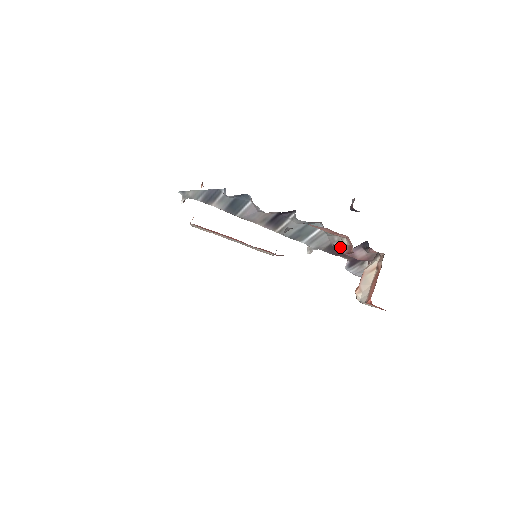
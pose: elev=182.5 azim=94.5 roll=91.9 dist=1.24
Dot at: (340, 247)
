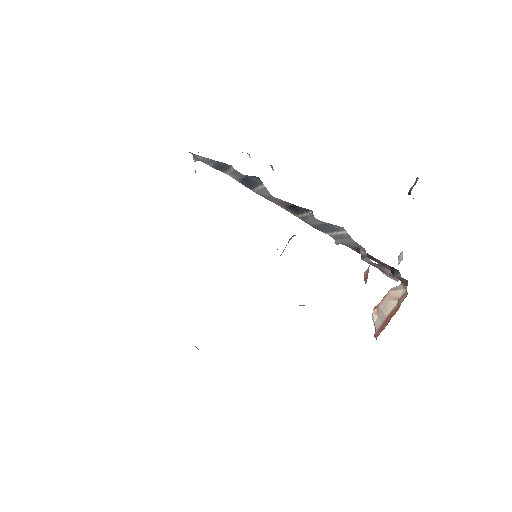
Dot at: (365, 258)
